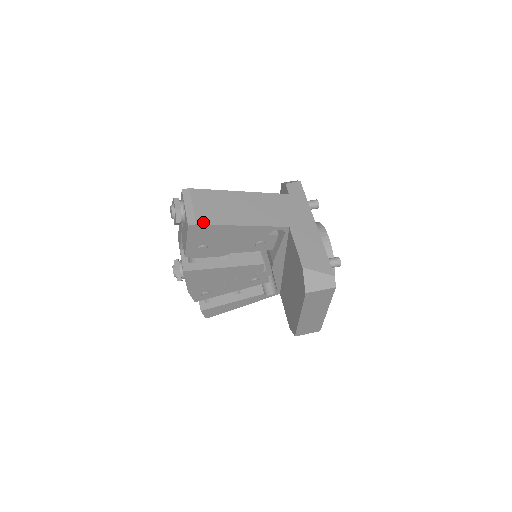
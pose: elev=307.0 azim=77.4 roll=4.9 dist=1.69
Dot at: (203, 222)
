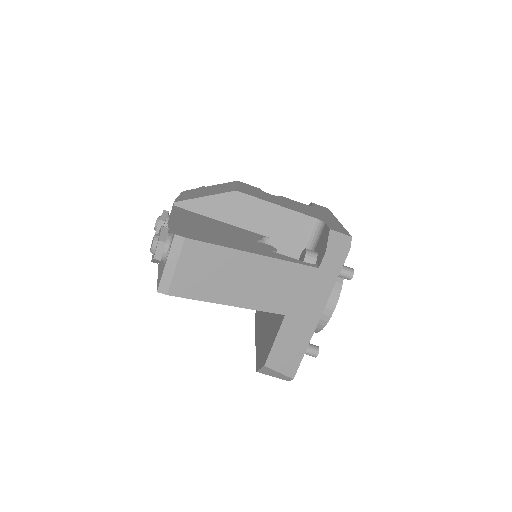
Dot at: (178, 293)
